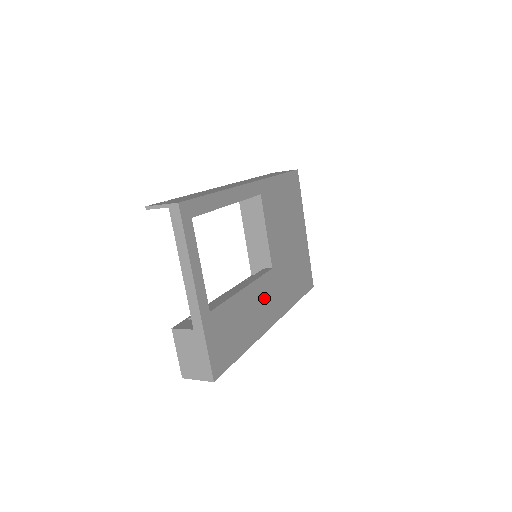
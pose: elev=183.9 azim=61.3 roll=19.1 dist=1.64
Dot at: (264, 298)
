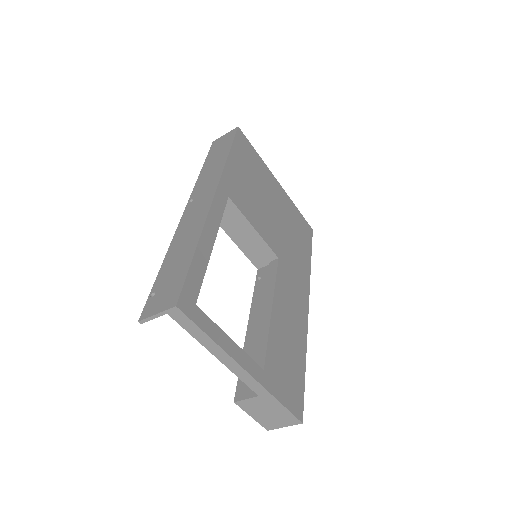
Dot at: (289, 295)
